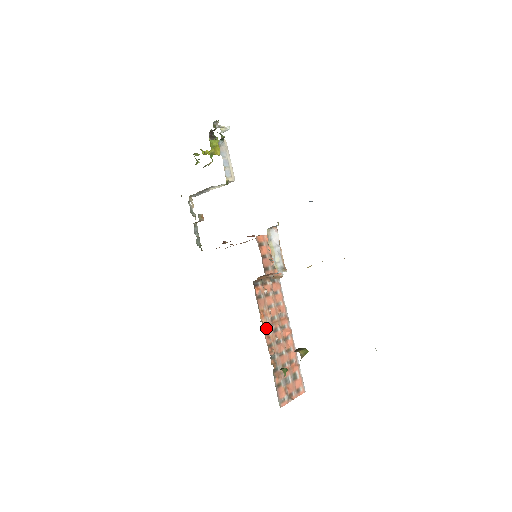
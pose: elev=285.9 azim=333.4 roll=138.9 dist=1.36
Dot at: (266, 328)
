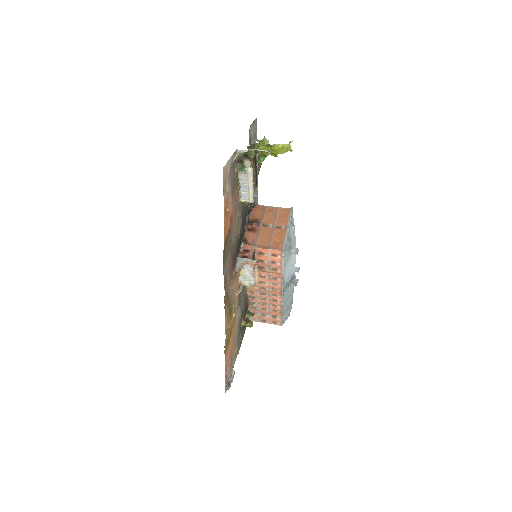
Dot at: (252, 290)
